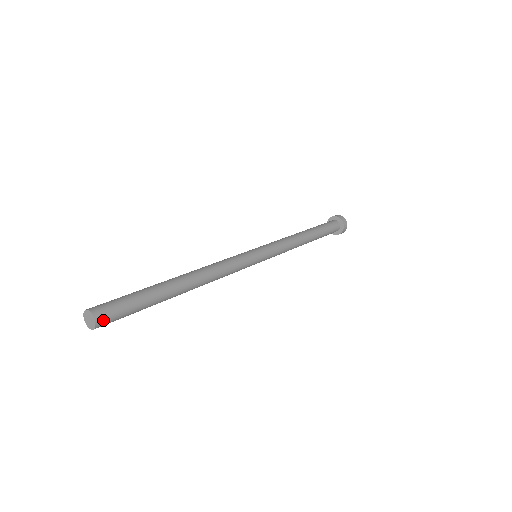
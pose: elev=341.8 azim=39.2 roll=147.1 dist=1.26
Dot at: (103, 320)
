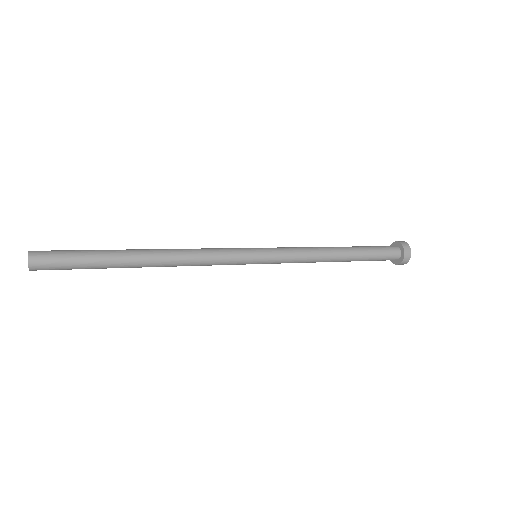
Dot at: (38, 260)
